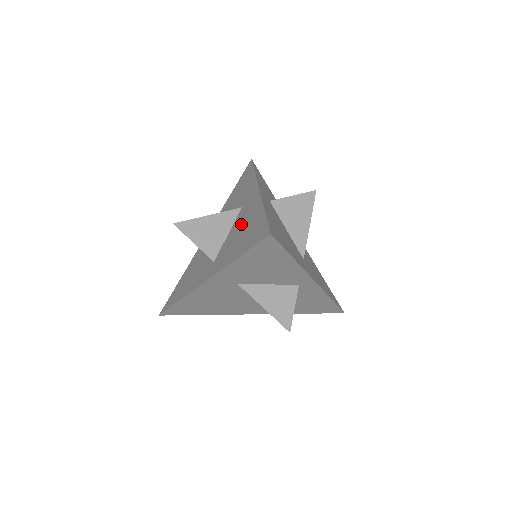
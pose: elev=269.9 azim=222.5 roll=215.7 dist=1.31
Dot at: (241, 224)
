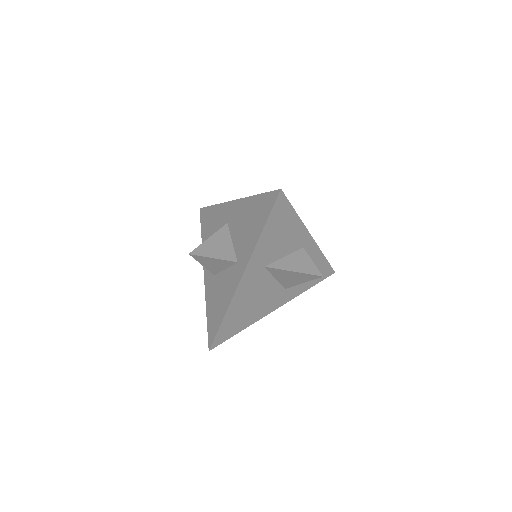
Dot at: (240, 224)
